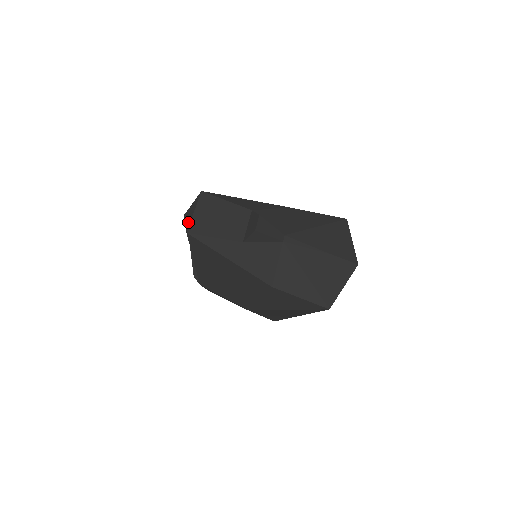
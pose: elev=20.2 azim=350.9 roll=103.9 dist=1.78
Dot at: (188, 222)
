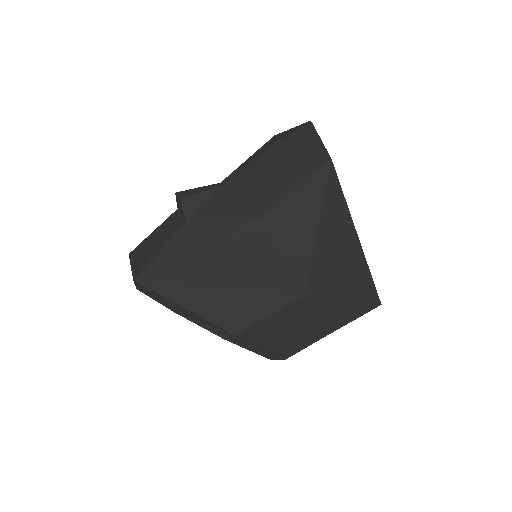
Dot at: occluded
